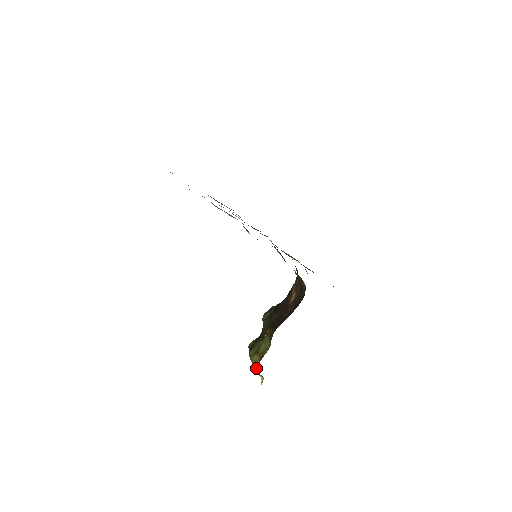
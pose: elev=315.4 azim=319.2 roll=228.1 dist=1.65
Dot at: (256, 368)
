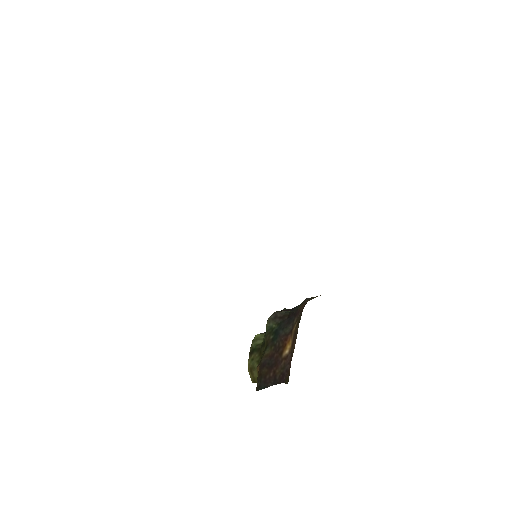
Dot at: occluded
